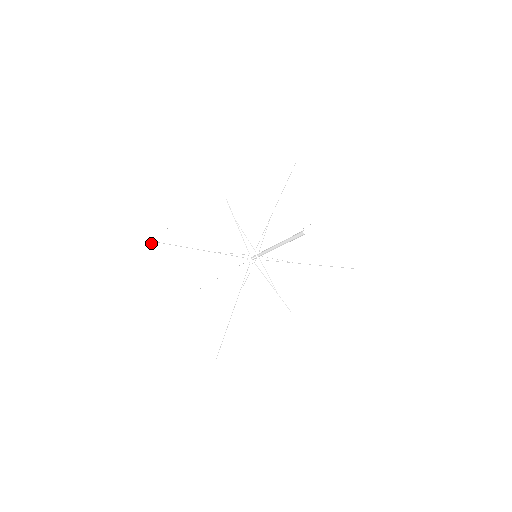
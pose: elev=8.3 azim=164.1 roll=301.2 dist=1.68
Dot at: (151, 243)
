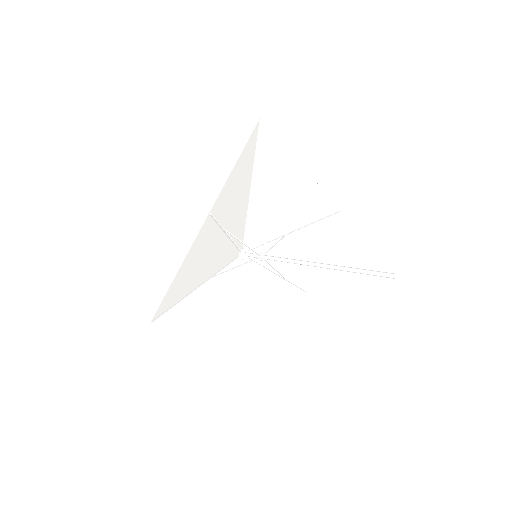
Dot at: (157, 321)
